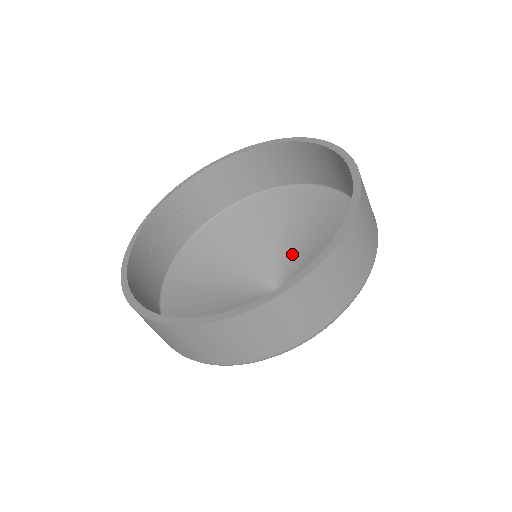
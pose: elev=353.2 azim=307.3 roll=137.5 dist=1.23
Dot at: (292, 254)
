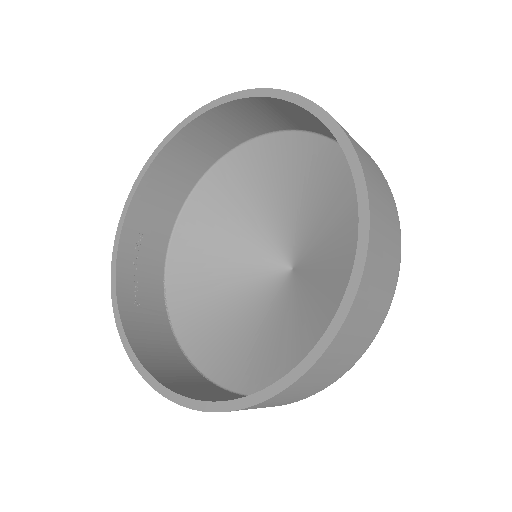
Dot at: (286, 223)
